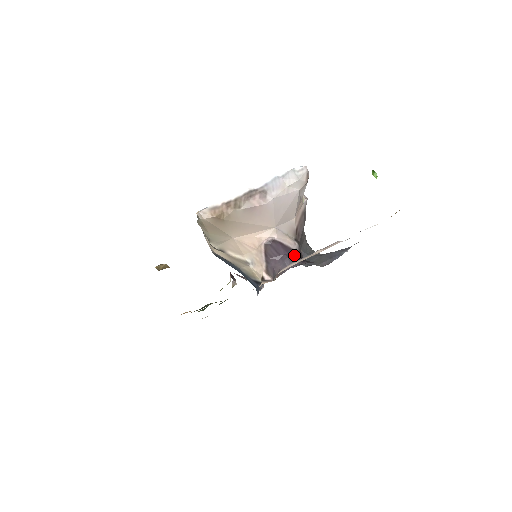
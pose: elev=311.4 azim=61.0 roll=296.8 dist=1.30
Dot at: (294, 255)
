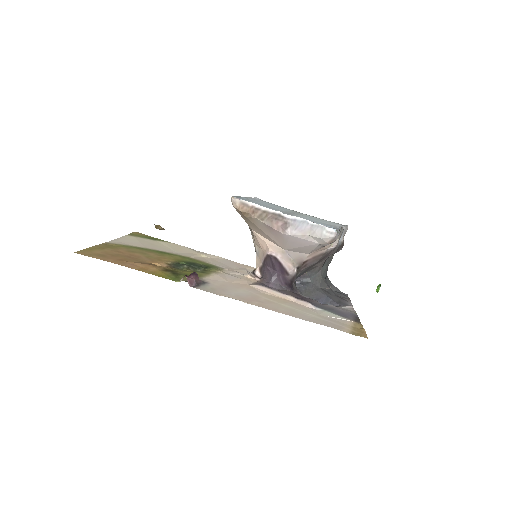
Dot at: (286, 277)
